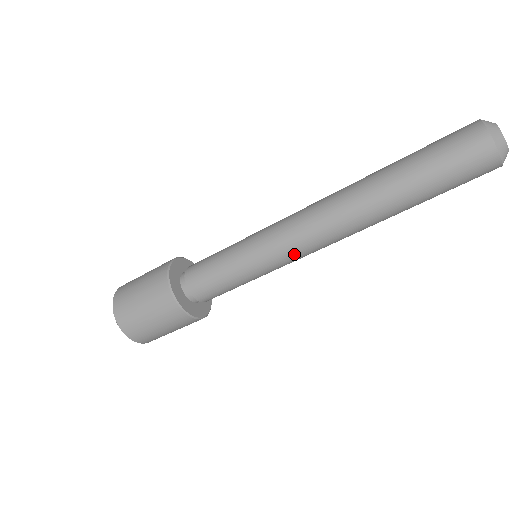
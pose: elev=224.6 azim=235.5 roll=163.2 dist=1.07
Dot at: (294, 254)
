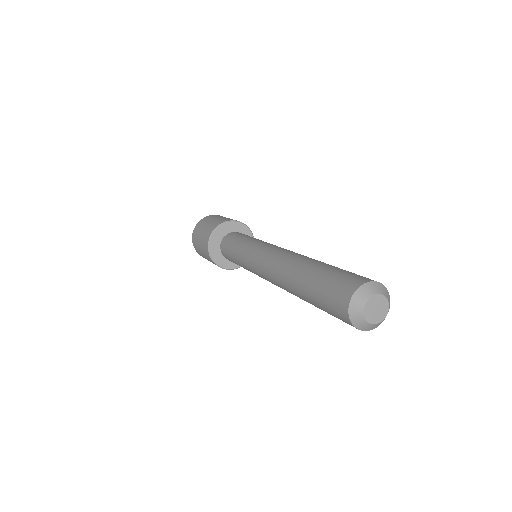
Dot at: (260, 276)
